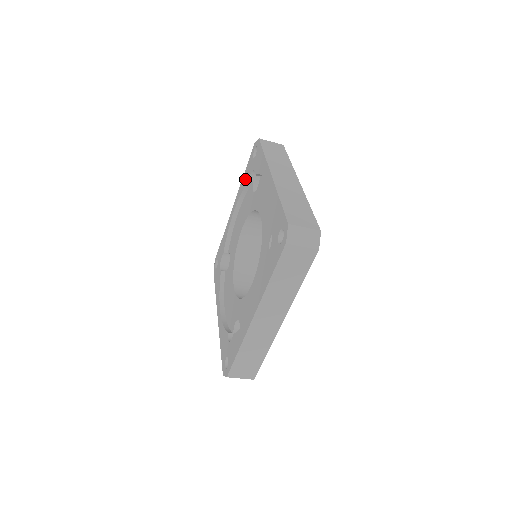
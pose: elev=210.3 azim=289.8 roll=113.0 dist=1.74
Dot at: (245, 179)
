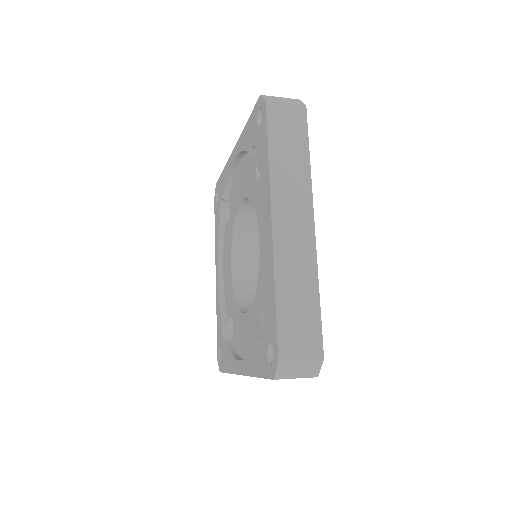
Dot at: (246, 139)
